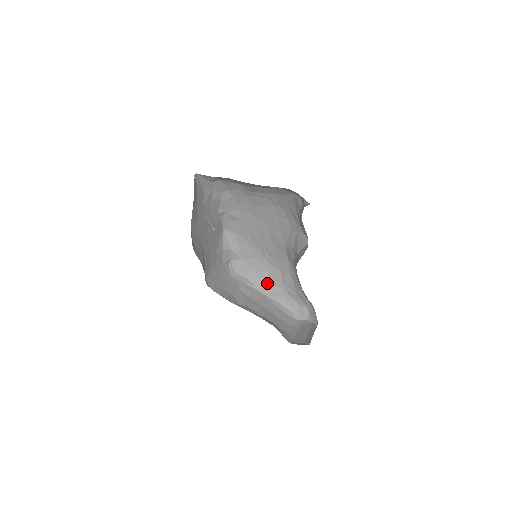
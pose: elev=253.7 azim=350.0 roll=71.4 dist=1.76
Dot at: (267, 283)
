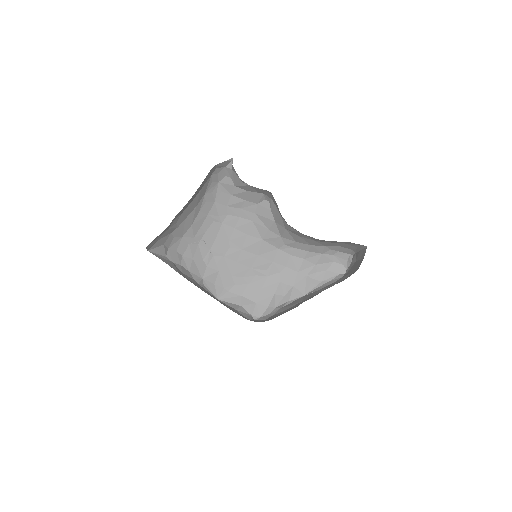
Dot at: (292, 288)
